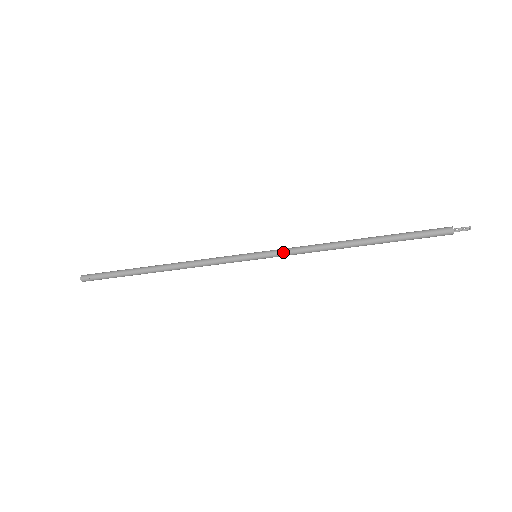
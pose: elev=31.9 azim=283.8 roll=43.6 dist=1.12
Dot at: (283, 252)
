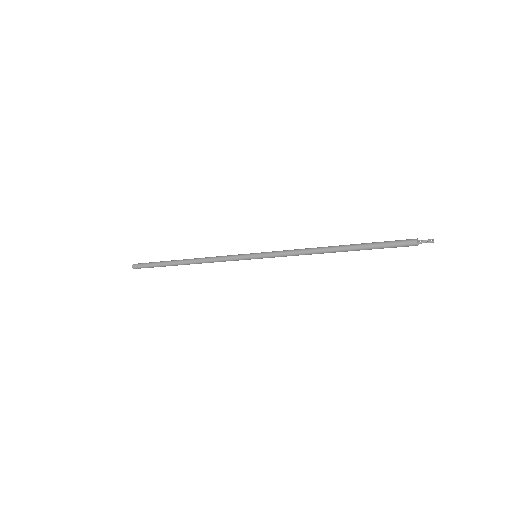
Dot at: (276, 254)
